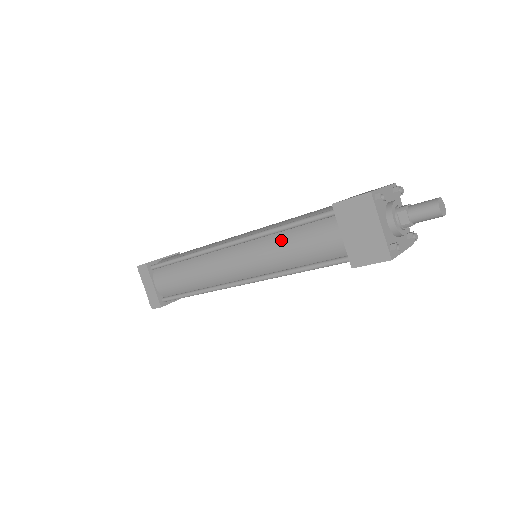
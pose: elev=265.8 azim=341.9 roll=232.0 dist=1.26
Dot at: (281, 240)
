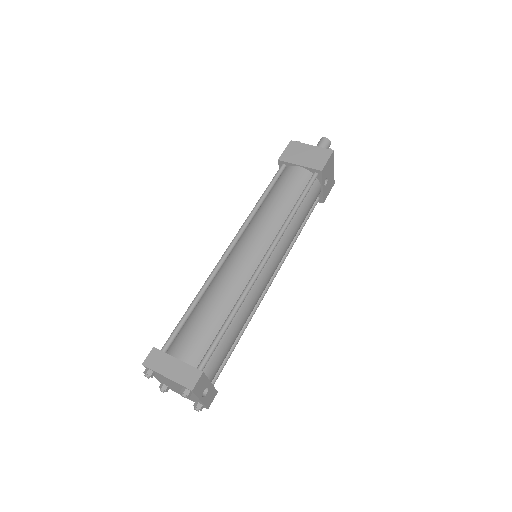
Dot at: (267, 203)
